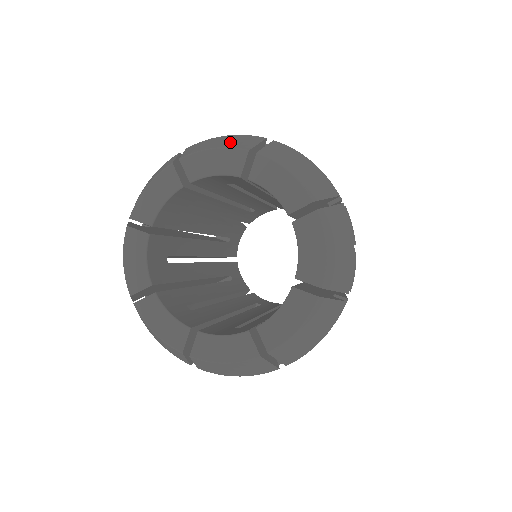
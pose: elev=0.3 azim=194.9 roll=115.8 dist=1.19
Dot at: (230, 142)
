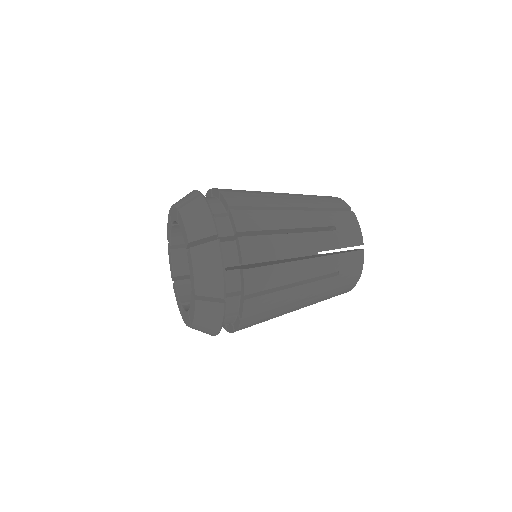
Dot at: (195, 224)
